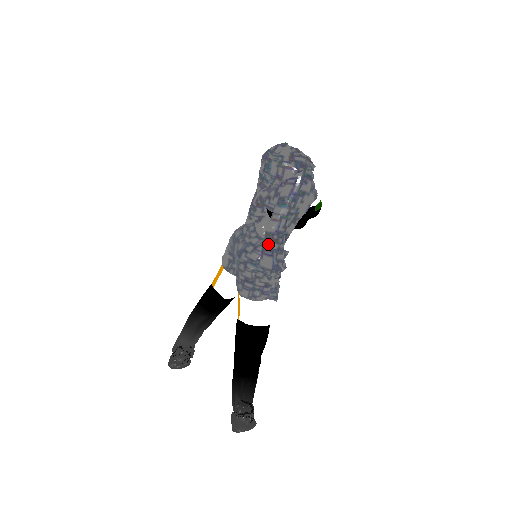
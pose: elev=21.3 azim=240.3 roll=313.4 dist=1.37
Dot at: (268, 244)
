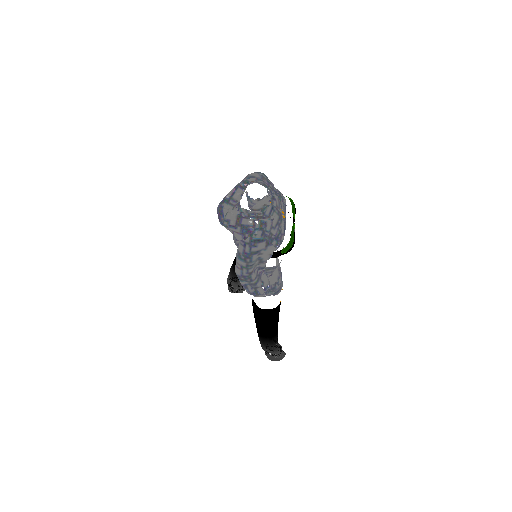
Dot at: (239, 280)
